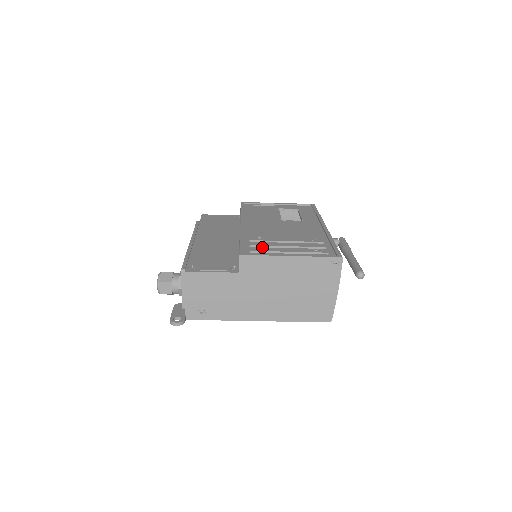
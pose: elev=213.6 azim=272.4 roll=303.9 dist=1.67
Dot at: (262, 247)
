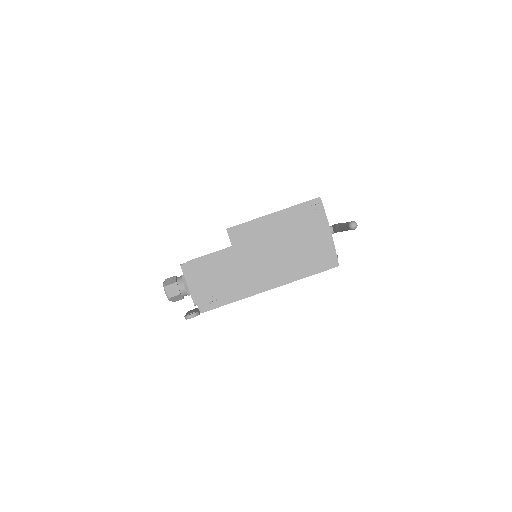
Dot at: occluded
